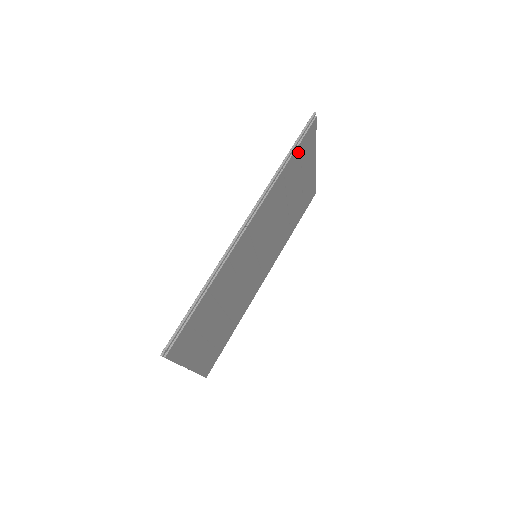
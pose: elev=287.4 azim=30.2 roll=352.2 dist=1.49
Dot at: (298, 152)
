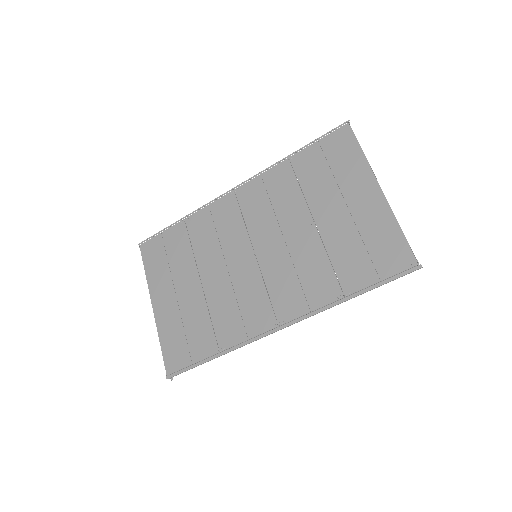
Dot at: (371, 272)
